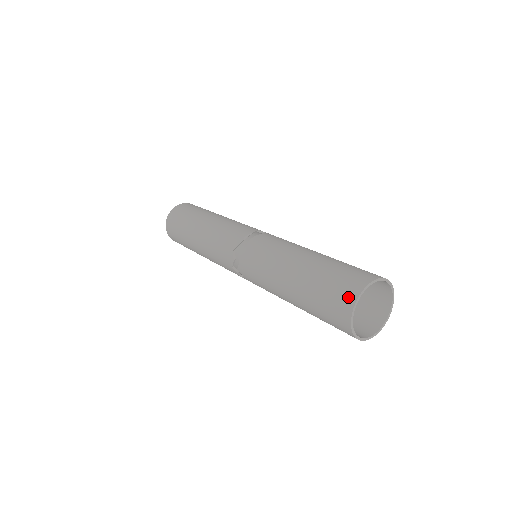
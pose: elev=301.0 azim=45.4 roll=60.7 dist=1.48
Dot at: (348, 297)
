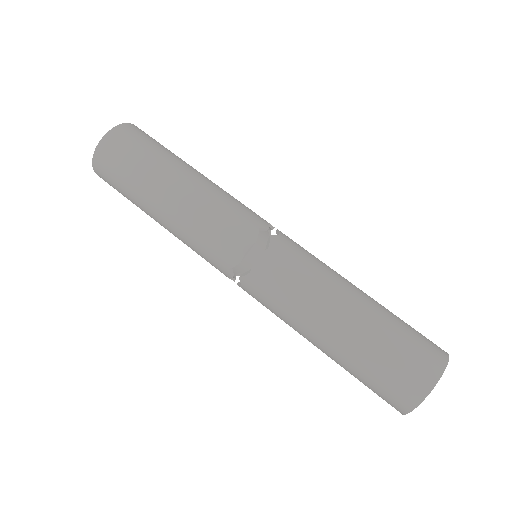
Dot at: (407, 399)
